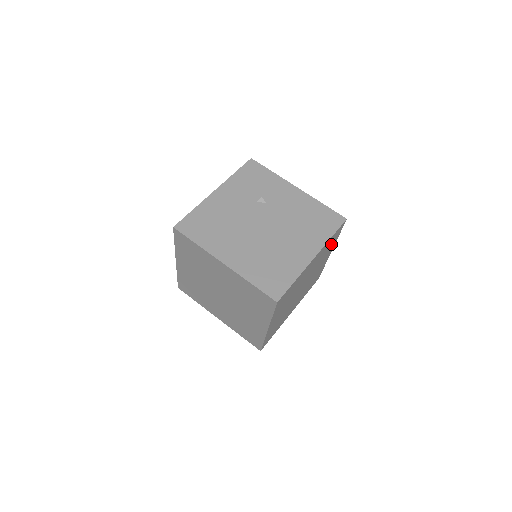
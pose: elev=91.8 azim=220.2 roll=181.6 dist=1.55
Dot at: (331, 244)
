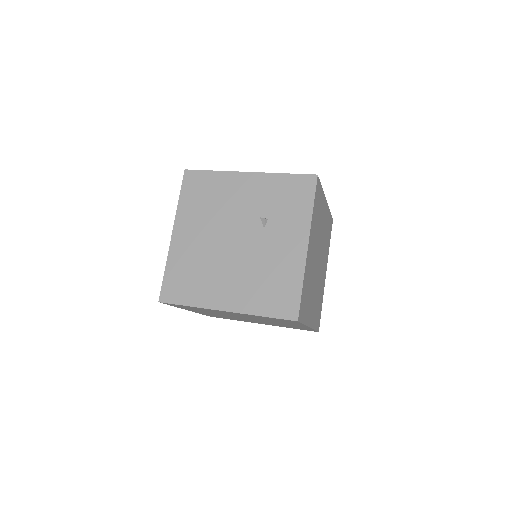
Dot at: occluded
